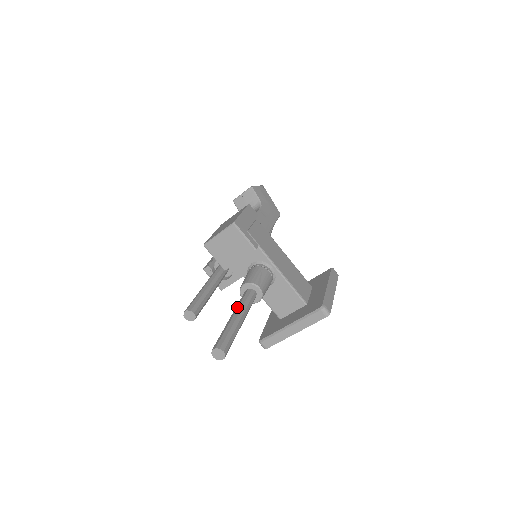
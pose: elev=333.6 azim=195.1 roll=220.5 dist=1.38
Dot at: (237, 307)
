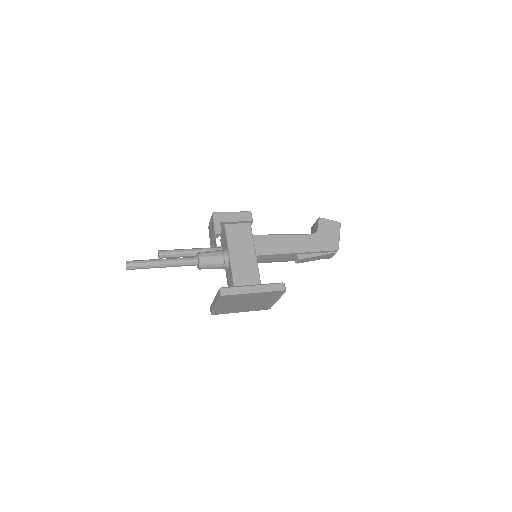
Dot at: (172, 258)
